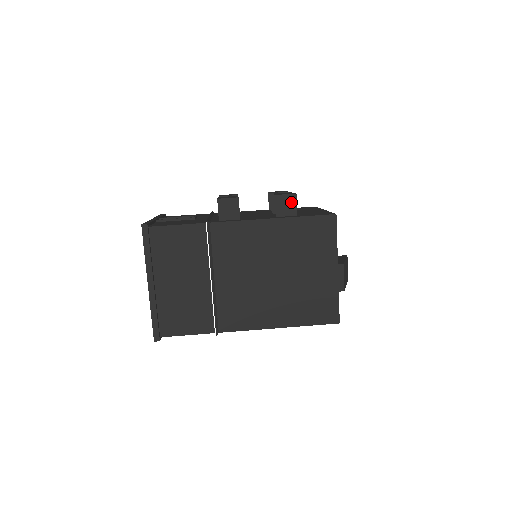
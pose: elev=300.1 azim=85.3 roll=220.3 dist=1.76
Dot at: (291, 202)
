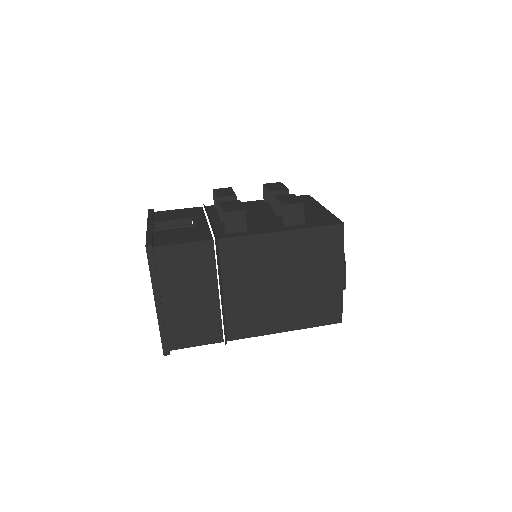
Dot at: (299, 211)
